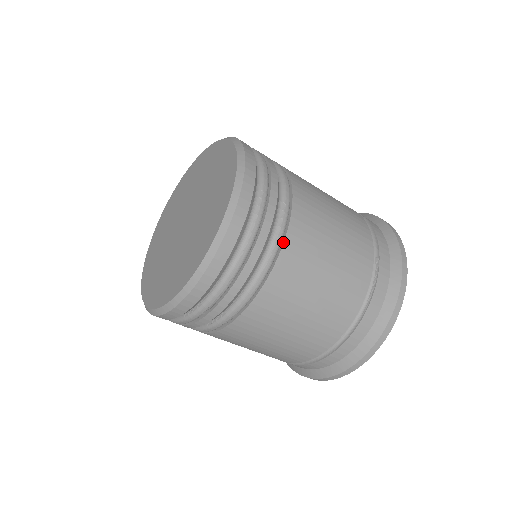
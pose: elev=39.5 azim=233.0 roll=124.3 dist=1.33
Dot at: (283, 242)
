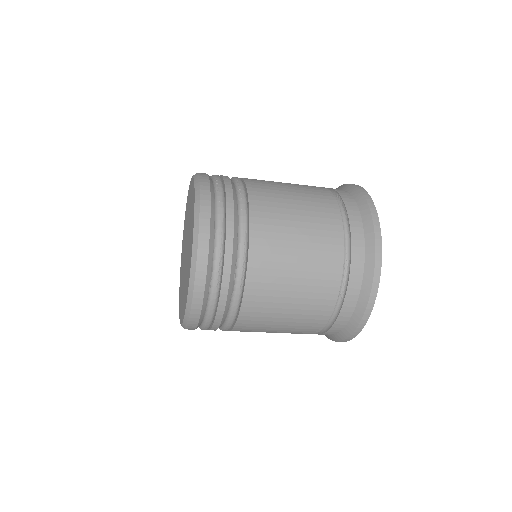
Dot at: (247, 196)
